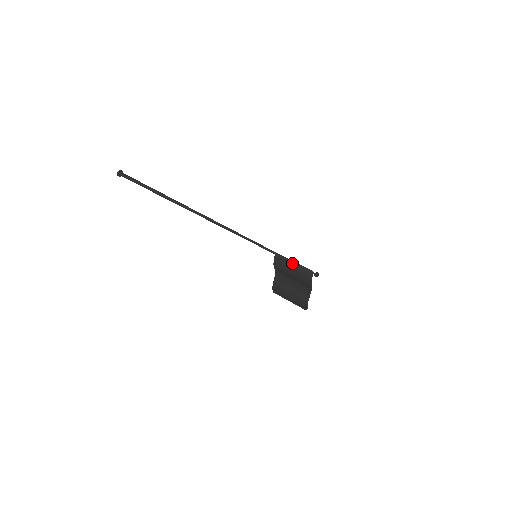
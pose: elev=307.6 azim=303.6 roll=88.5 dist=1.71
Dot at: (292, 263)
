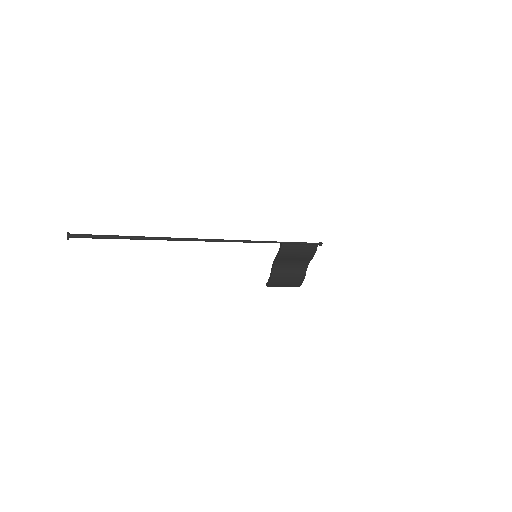
Dot at: (298, 244)
